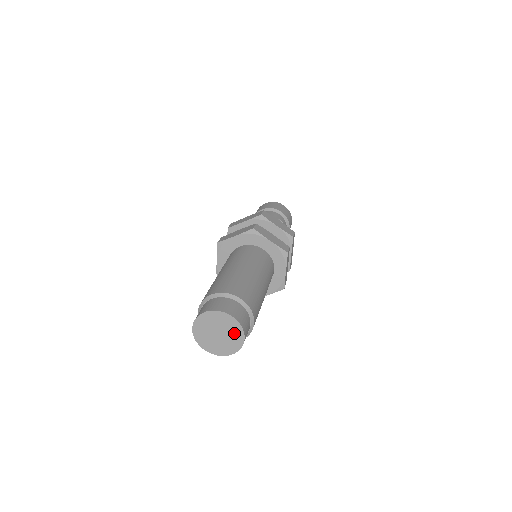
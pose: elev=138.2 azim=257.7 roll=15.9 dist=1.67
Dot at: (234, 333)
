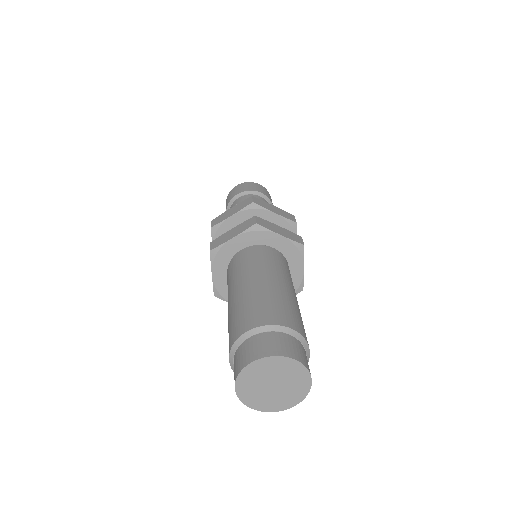
Dot at: (296, 379)
